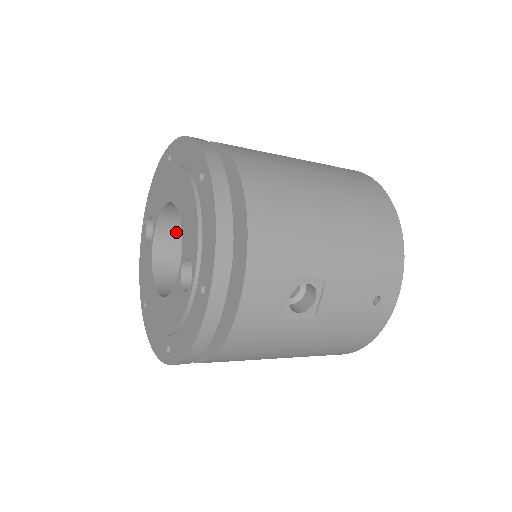
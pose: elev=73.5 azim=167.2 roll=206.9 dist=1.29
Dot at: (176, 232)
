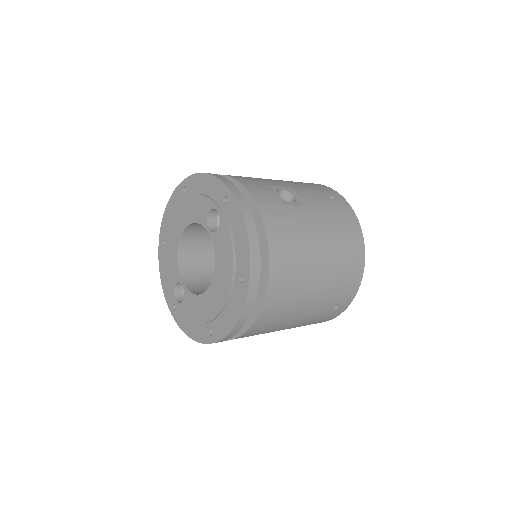
Dot at: (197, 279)
